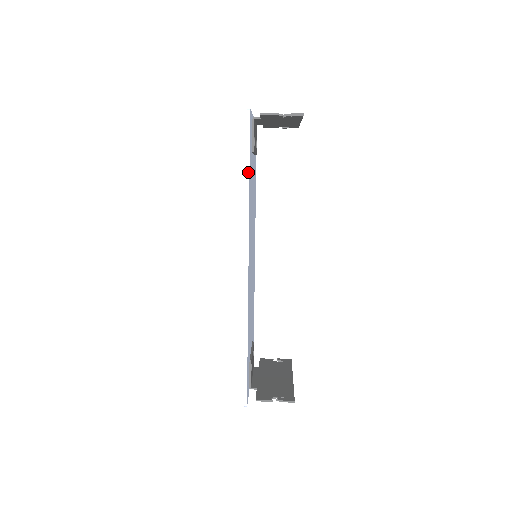
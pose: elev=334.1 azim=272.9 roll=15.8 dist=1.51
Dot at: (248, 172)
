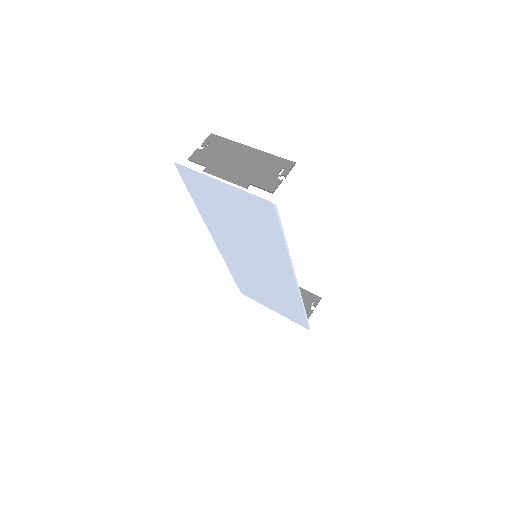
Dot at: (284, 237)
